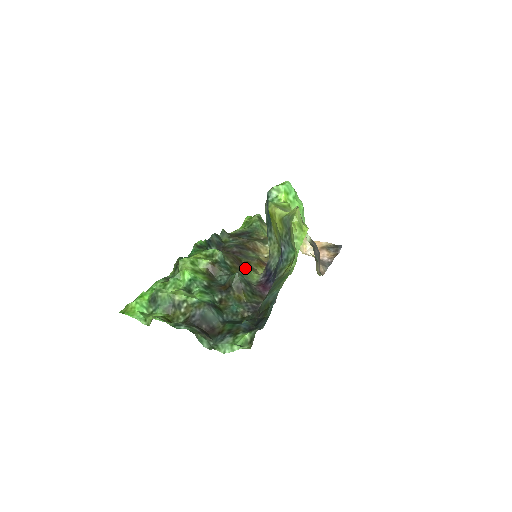
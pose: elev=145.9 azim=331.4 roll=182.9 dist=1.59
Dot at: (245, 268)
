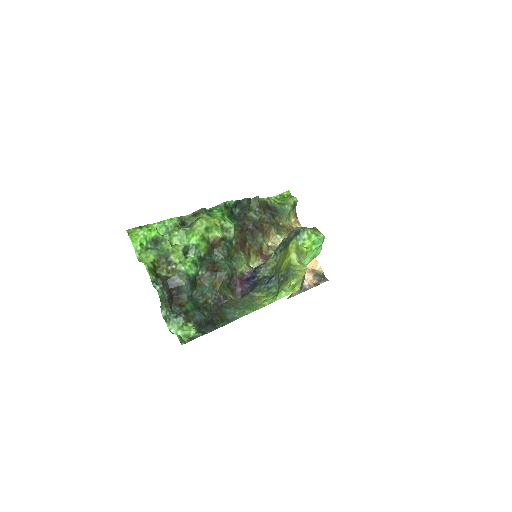
Dot at: (243, 253)
